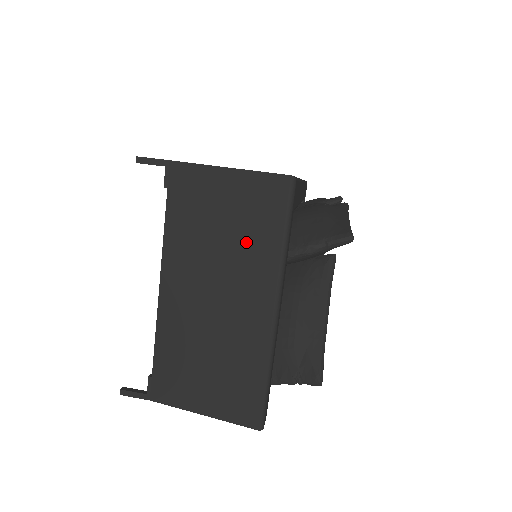
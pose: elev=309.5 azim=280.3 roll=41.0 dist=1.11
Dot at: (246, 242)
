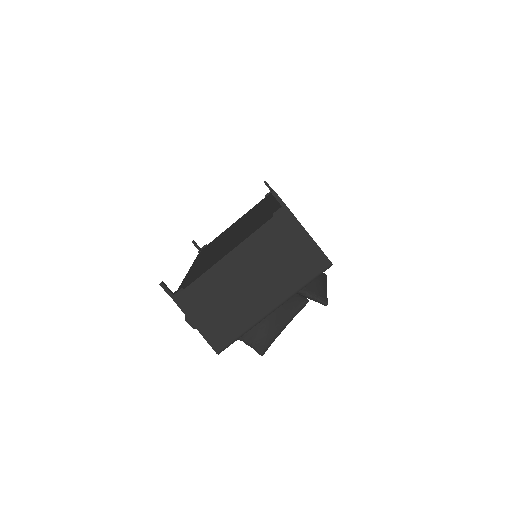
Dot at: (288, 271)
